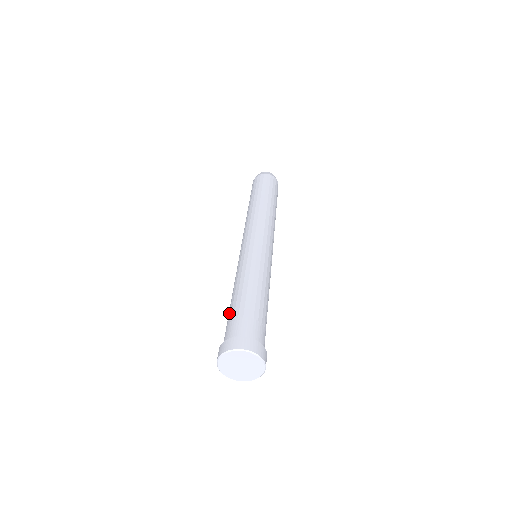
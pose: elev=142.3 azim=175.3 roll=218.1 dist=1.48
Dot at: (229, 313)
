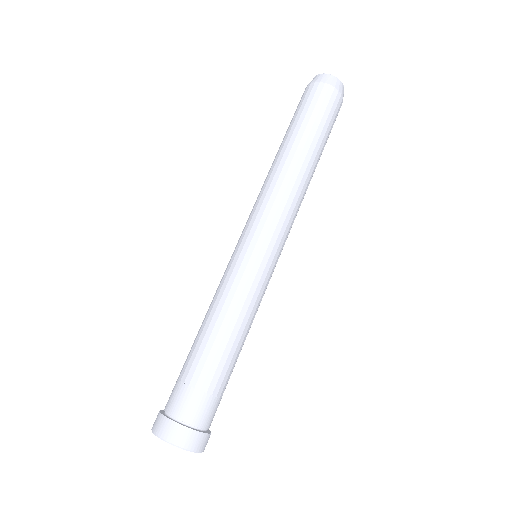
Dot at: (185, 361)
